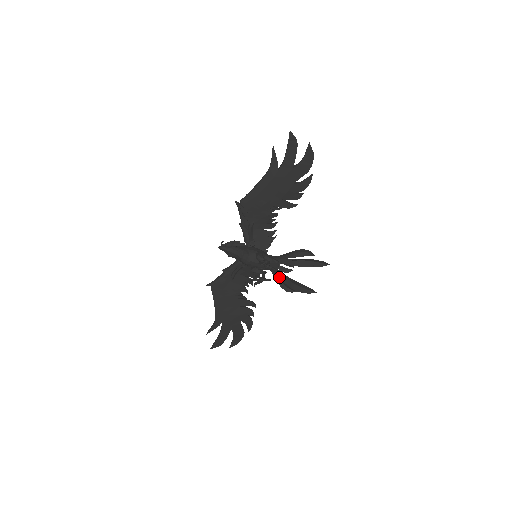
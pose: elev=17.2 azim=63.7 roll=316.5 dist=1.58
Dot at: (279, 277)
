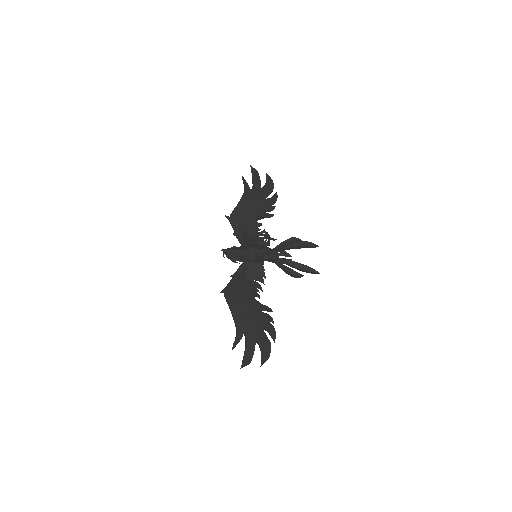
Dot at: occluded
